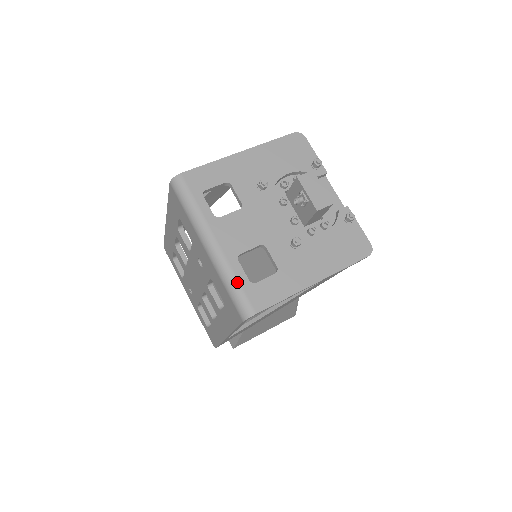
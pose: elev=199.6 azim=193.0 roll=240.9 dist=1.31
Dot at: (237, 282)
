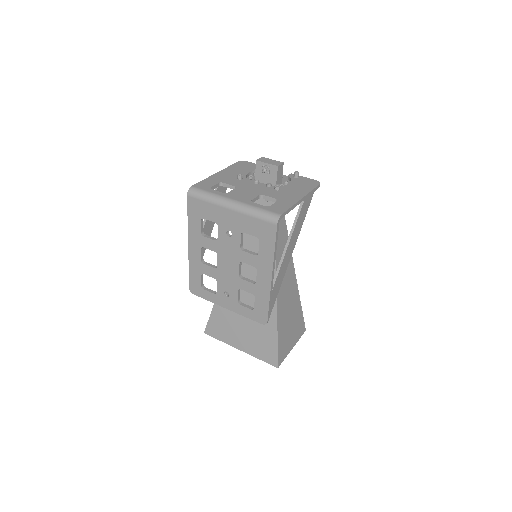
Dot at: (260, 208)
